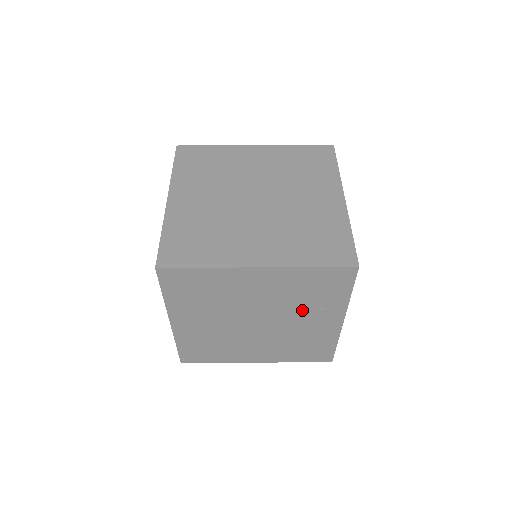
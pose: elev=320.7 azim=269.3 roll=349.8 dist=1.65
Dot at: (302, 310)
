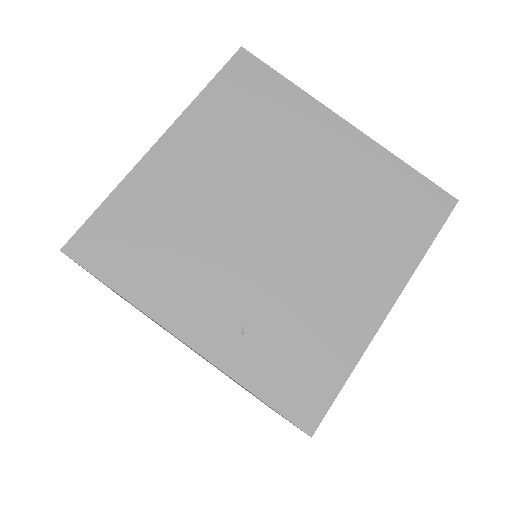
Dot at: occluded
